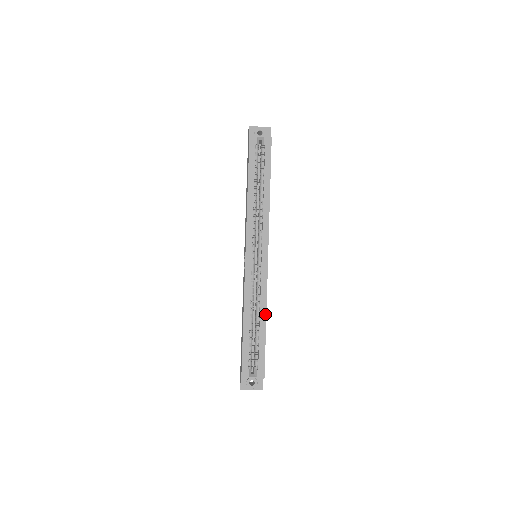
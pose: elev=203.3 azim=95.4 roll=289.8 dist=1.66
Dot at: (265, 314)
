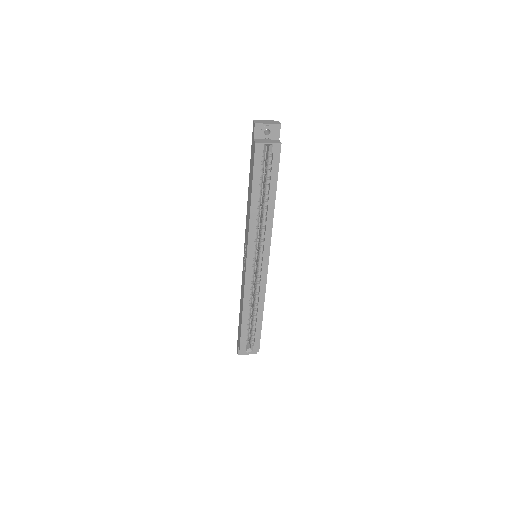
Dot at: (263, 308)
